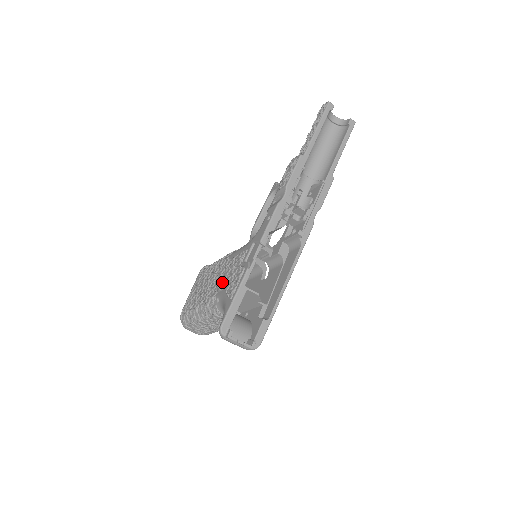
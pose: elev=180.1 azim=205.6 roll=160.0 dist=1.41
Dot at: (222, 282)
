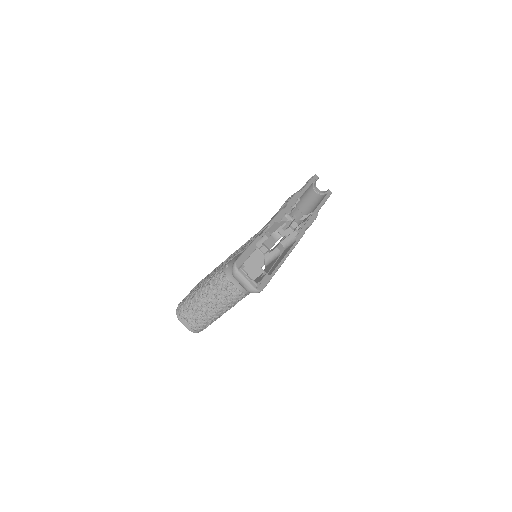
Dot at: (230, 258)
